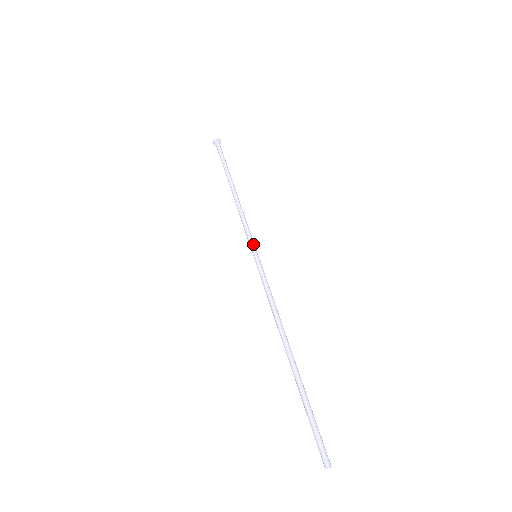
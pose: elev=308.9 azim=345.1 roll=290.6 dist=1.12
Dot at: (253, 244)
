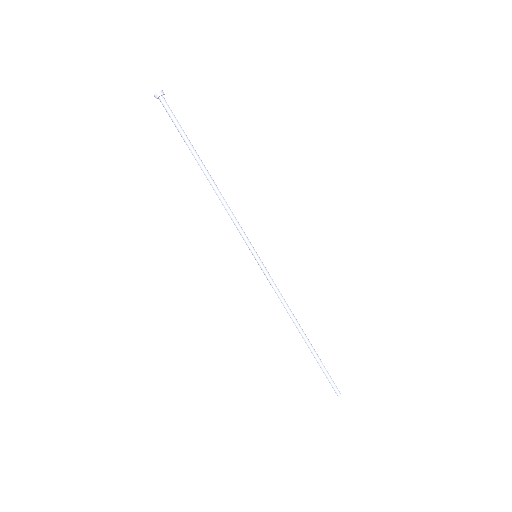
Dot at: (249, 246)
